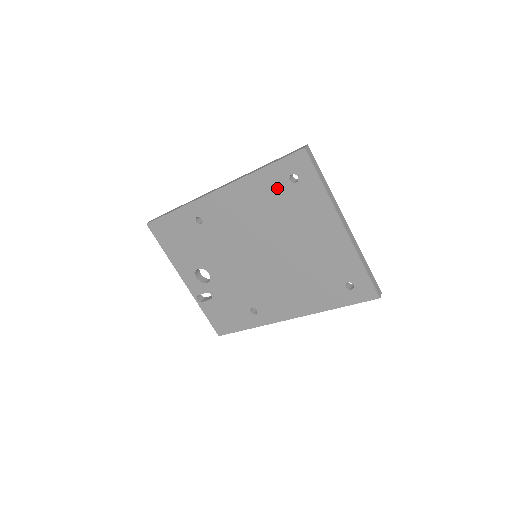
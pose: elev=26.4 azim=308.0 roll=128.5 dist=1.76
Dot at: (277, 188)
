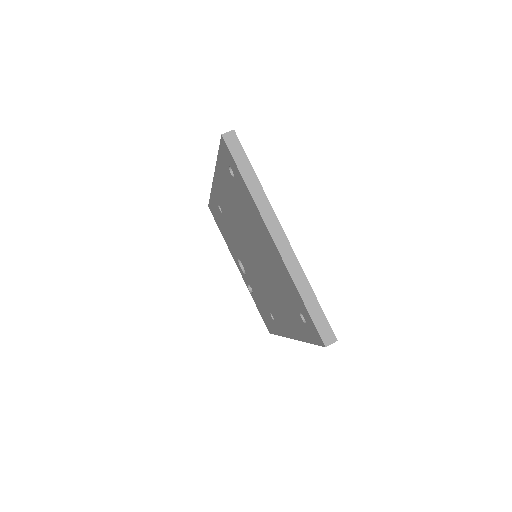
Dot at: (230, 182)
